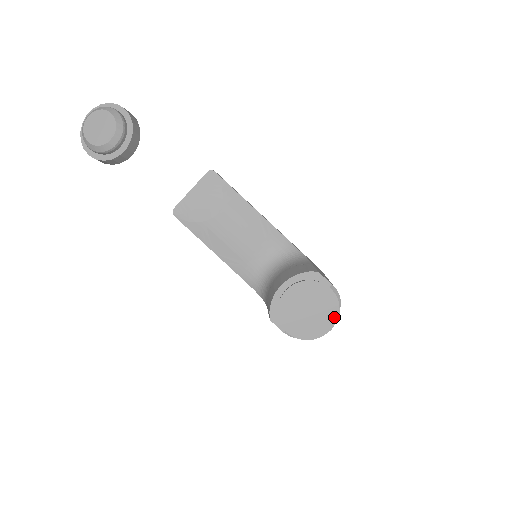
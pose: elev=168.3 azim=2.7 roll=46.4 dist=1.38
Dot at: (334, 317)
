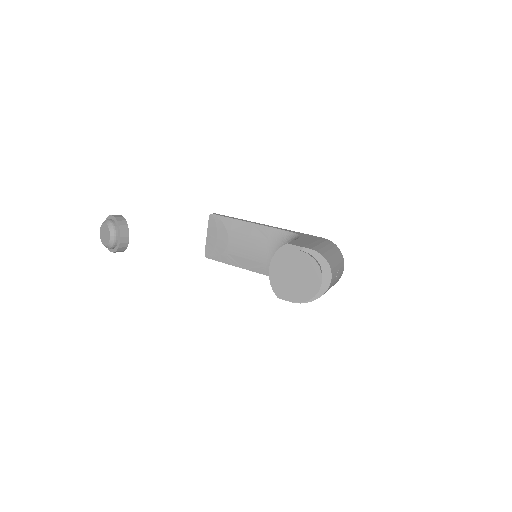
Dot at: (317, 271)
